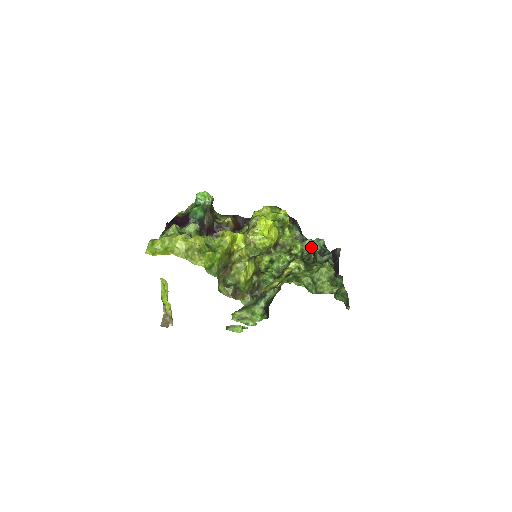
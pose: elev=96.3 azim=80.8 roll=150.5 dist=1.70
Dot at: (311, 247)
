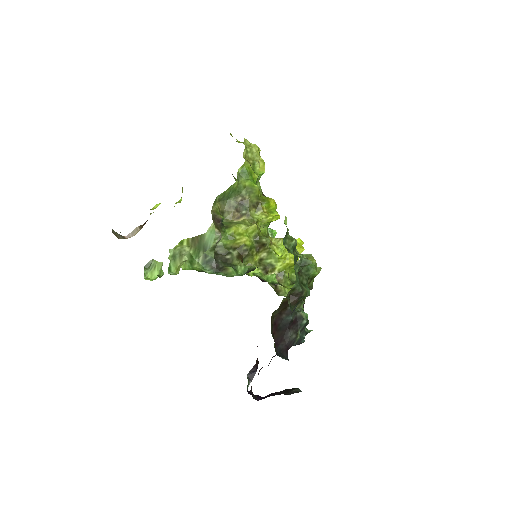
Dot at: occluded
